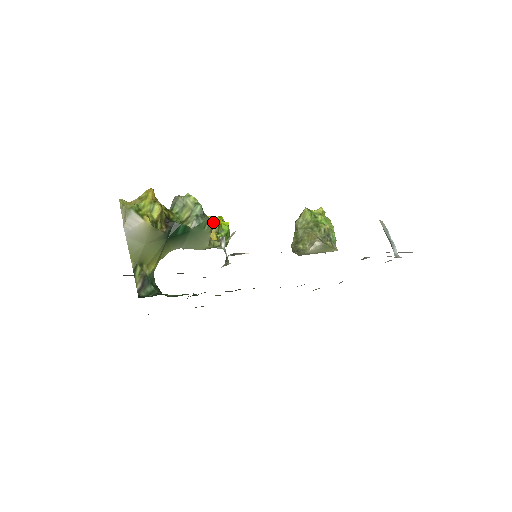
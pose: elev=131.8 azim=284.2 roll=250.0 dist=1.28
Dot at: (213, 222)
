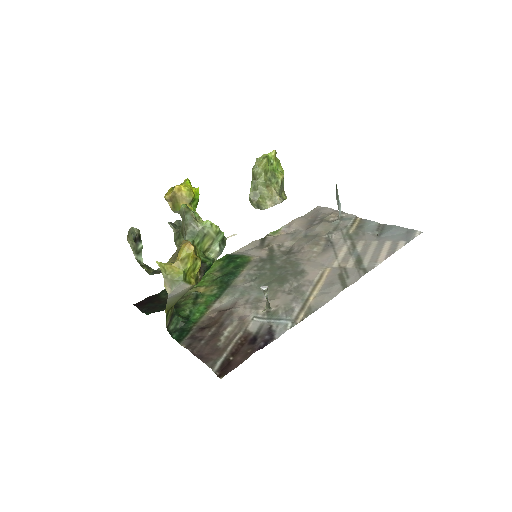
Dot at: (225, 238)
